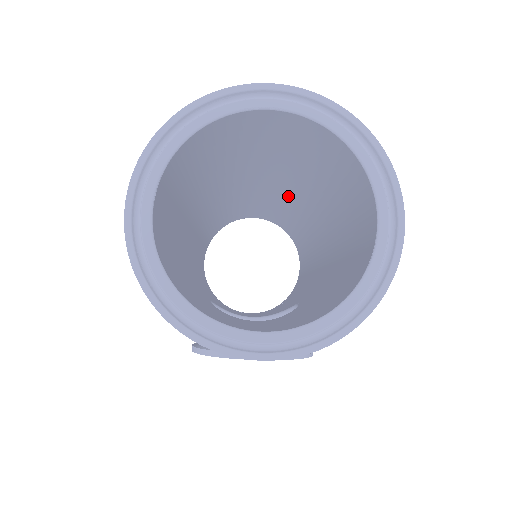
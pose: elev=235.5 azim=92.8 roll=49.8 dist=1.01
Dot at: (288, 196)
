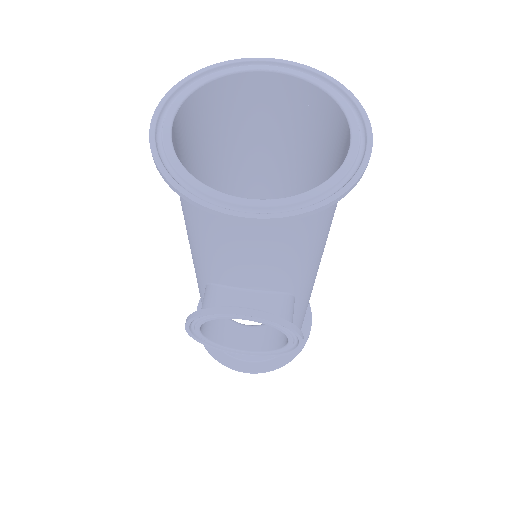
Dot at: occluded
